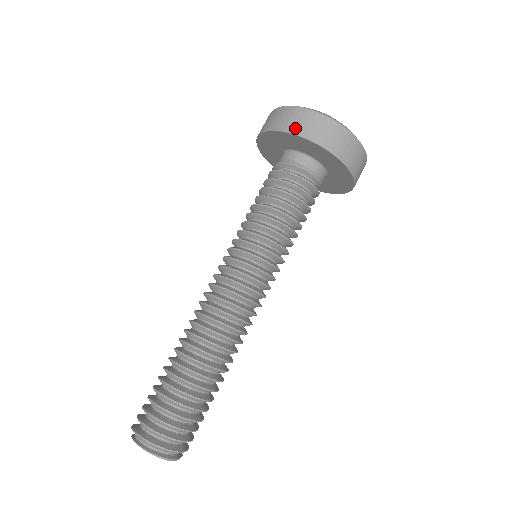
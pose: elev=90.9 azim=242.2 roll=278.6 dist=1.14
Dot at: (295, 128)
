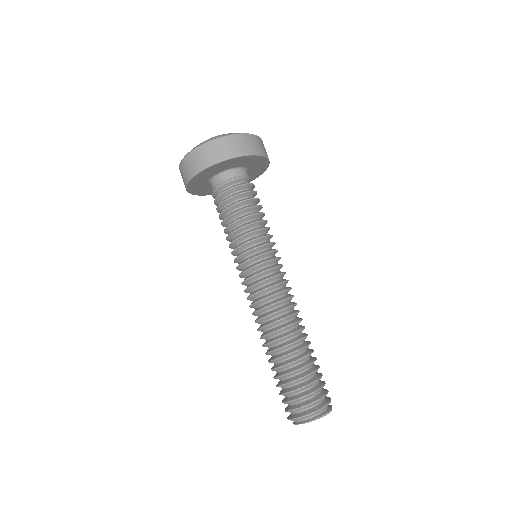
Dot at: (205, 163)
